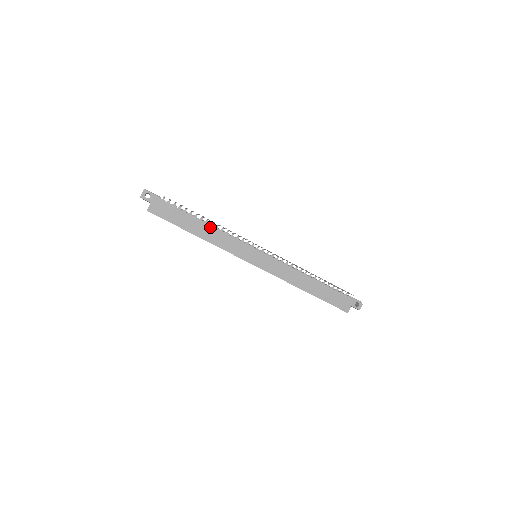
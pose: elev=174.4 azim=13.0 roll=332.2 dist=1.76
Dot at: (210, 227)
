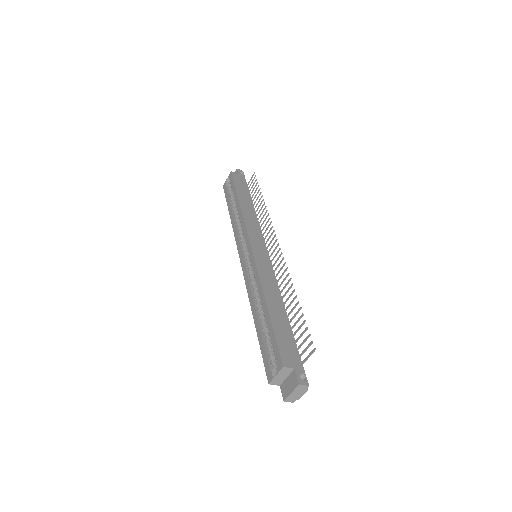
Dot at: (253, 210)
